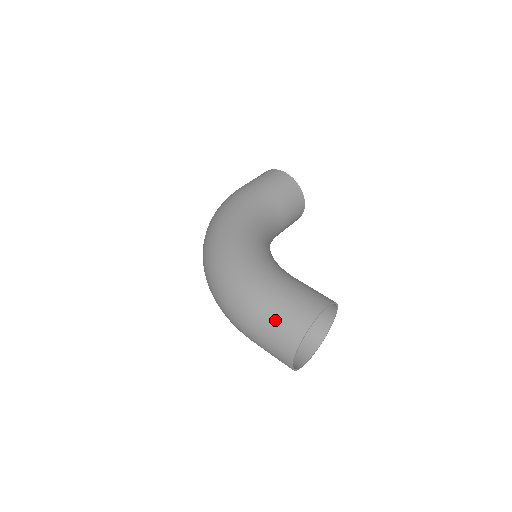
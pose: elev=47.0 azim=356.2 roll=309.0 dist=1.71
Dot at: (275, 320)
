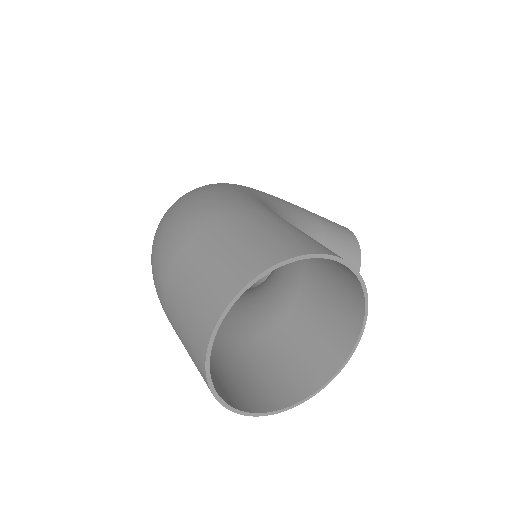
Dot at: (233, 235)
